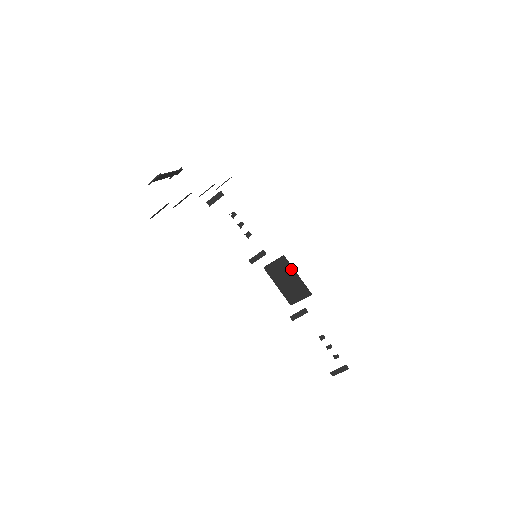
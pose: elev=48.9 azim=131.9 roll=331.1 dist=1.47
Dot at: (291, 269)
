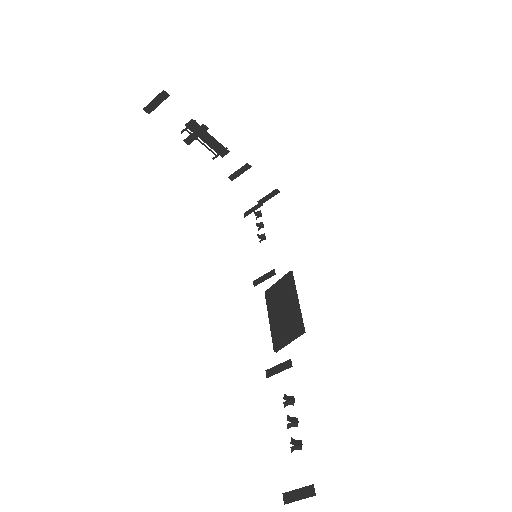
Dot at: (293, 289)
